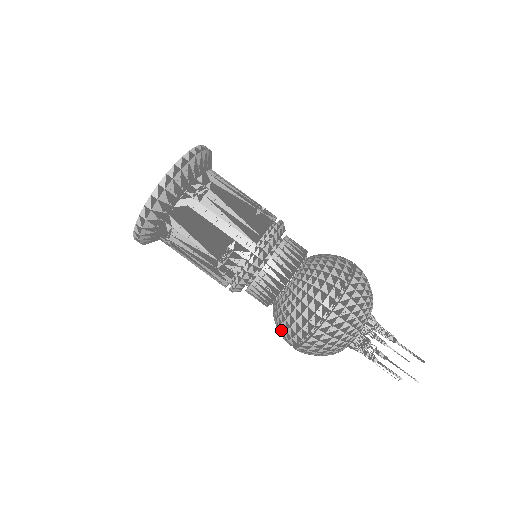
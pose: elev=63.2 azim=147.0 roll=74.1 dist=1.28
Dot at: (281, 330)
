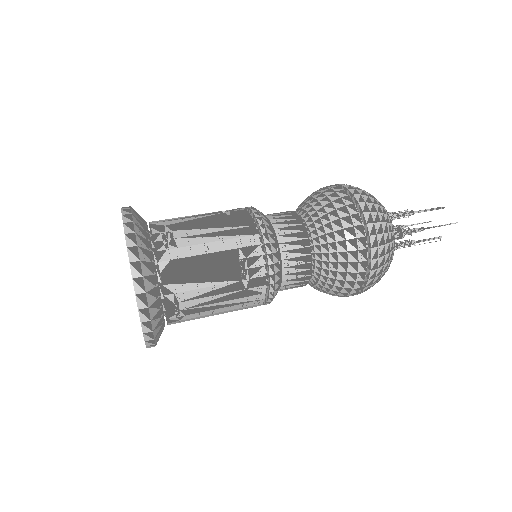
Dot at: (339, 287)
